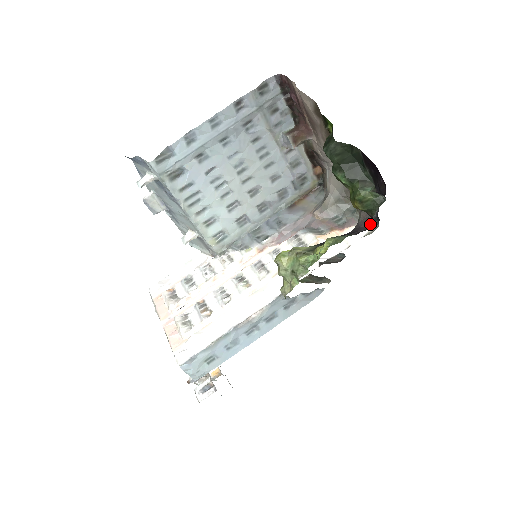
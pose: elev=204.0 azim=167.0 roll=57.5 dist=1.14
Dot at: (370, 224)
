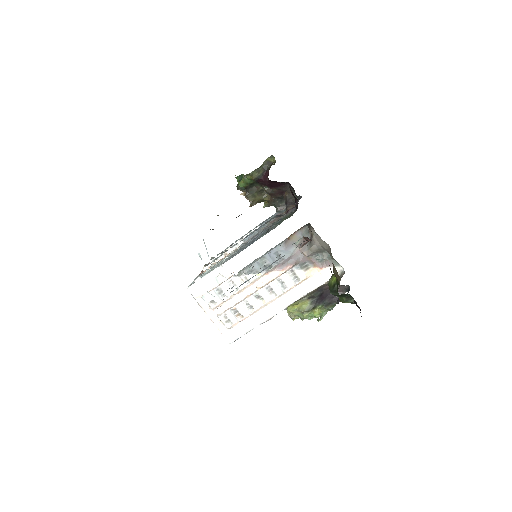
Dot at: (343, 291)
